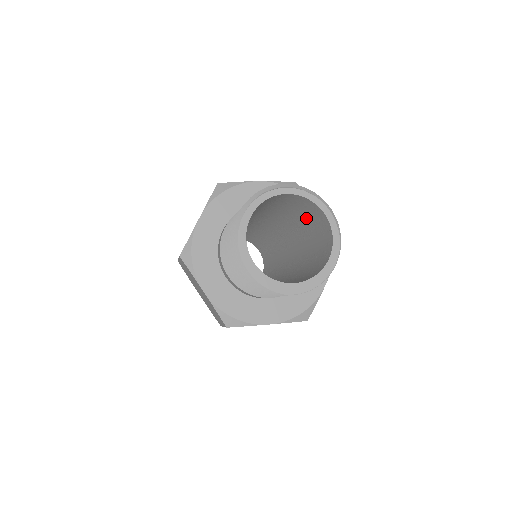
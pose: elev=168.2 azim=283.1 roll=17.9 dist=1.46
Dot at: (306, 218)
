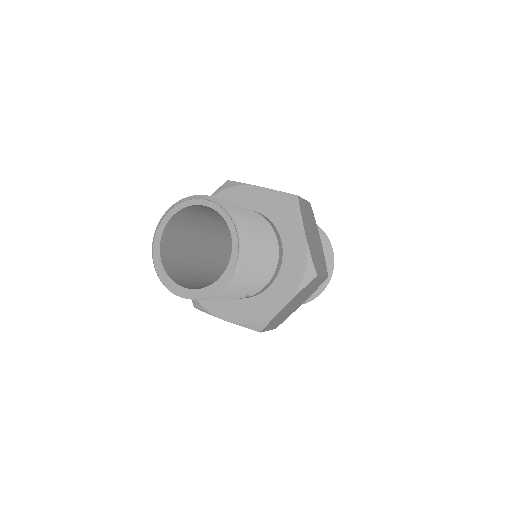
Dot at: occluded
